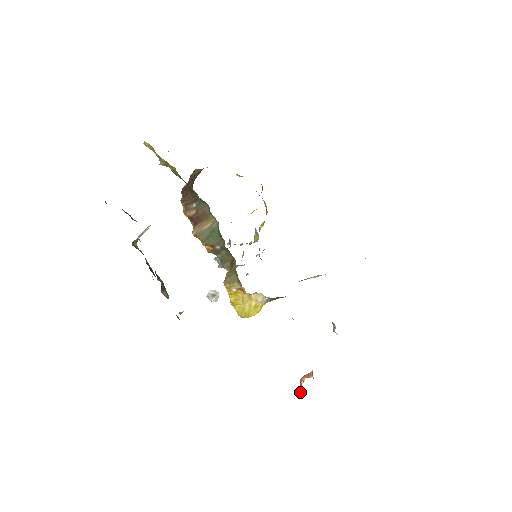
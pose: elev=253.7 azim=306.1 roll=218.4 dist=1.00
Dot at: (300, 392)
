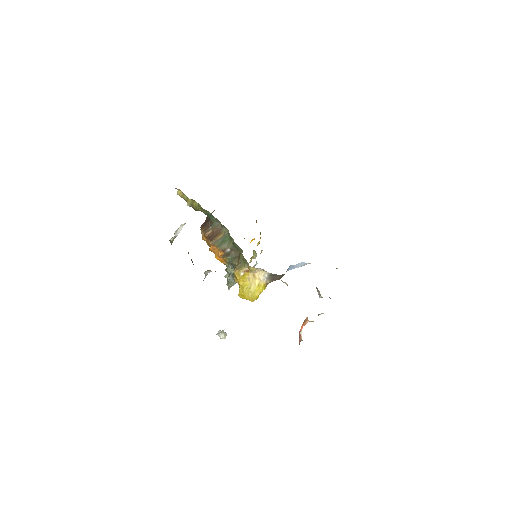
Dot at: (300, 341)
